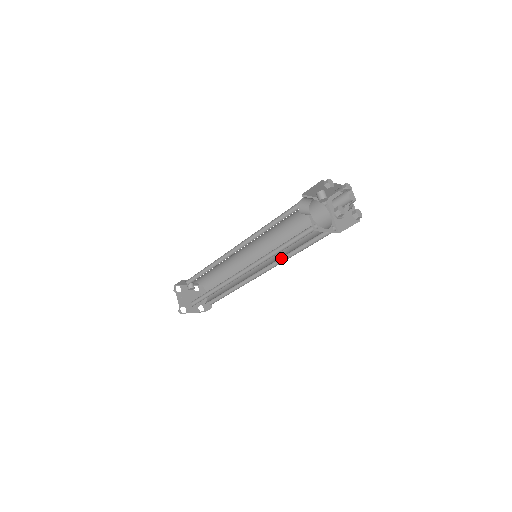
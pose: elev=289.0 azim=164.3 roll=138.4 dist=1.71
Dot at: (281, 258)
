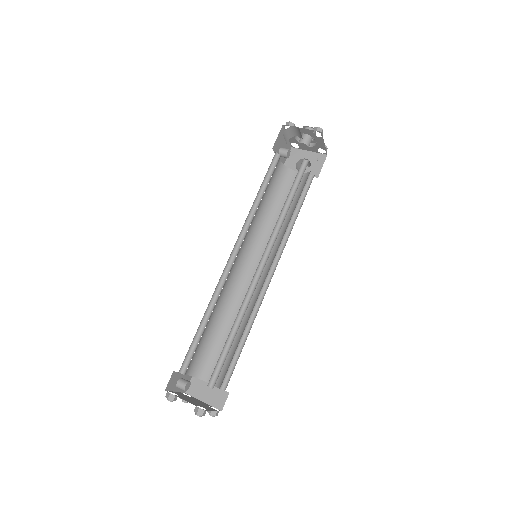
Dot at: (280, 245)
